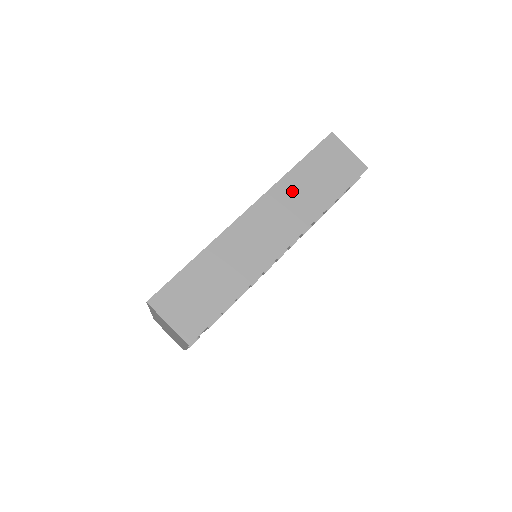
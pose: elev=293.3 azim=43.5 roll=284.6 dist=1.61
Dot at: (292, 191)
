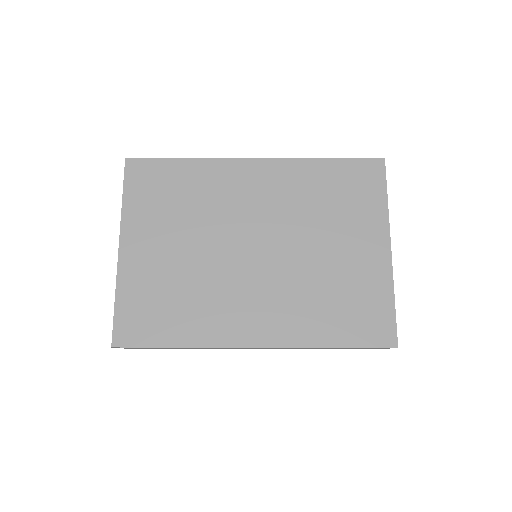
Dot at: occluded
